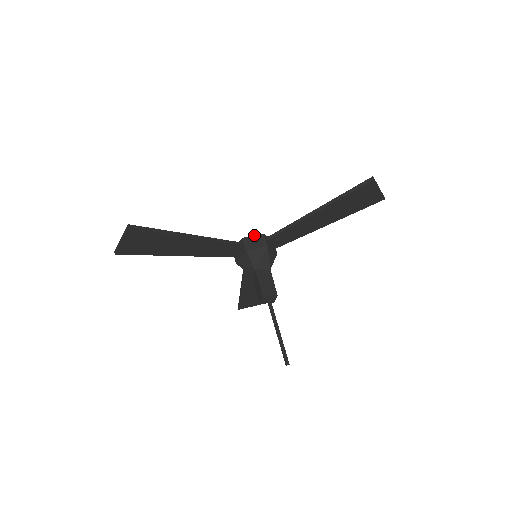
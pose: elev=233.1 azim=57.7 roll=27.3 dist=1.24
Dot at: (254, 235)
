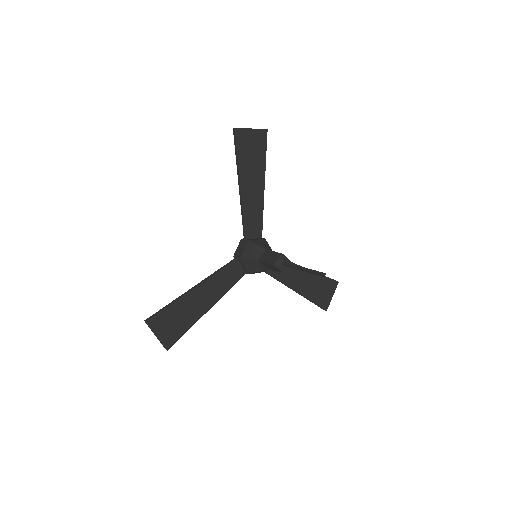
Dot at: (237, 247)
